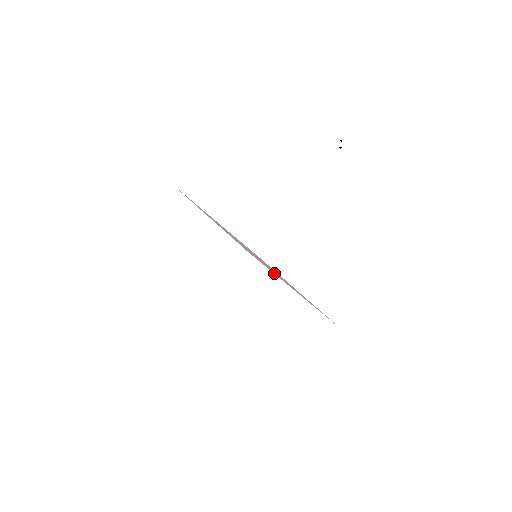
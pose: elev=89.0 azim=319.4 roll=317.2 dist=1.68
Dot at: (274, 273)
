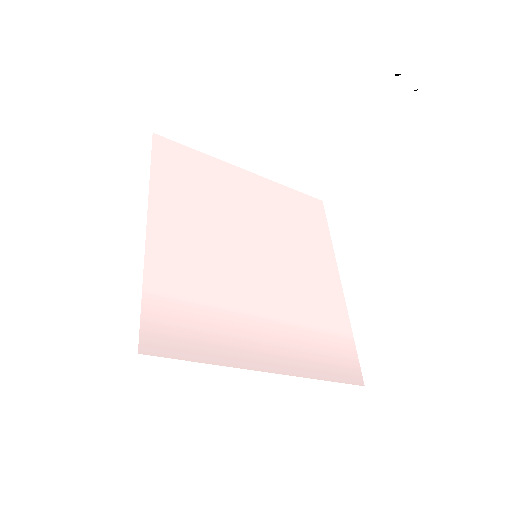
Dot at: (340, 320)
